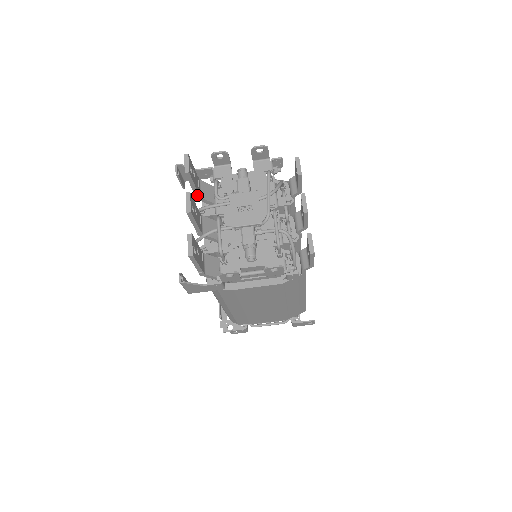
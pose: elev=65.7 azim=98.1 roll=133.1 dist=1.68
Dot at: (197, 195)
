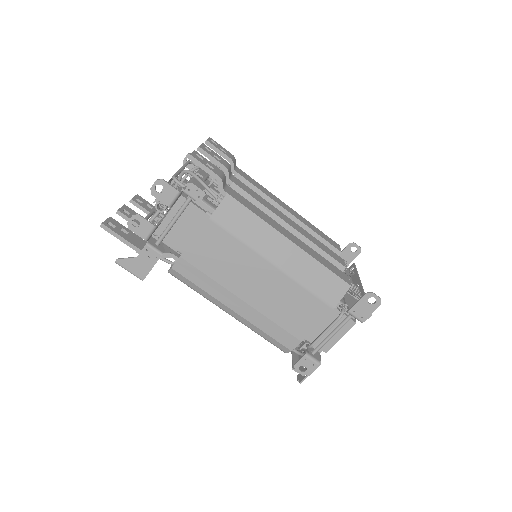
Dot at: occluded
